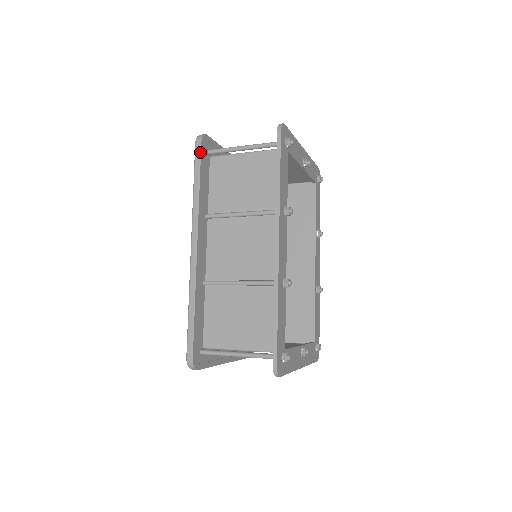
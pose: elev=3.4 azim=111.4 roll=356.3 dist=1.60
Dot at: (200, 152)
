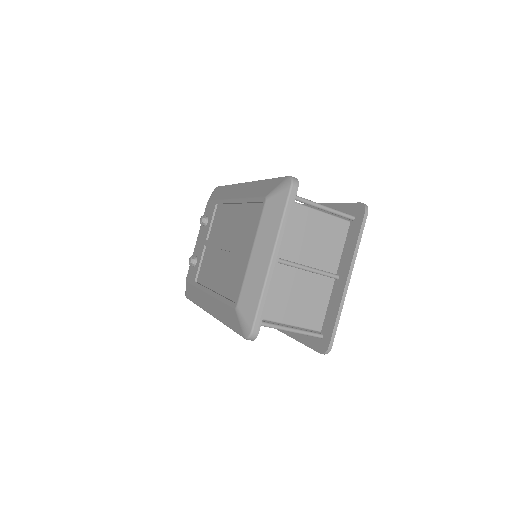
Dot at: occluded
